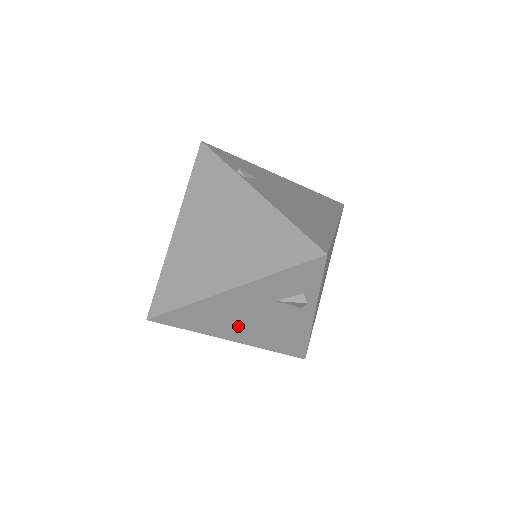
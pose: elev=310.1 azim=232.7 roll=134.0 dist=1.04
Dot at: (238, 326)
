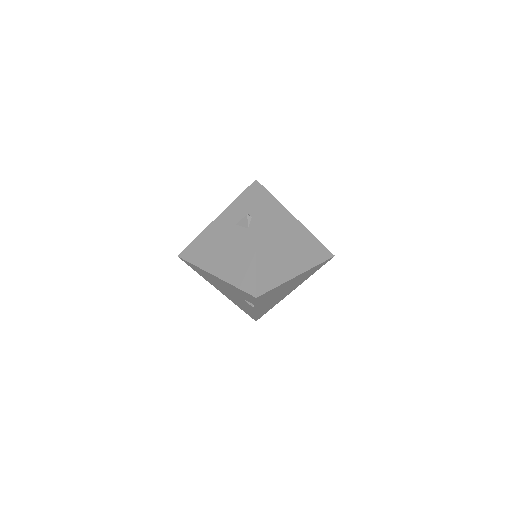
Dot at: (217, 256)
